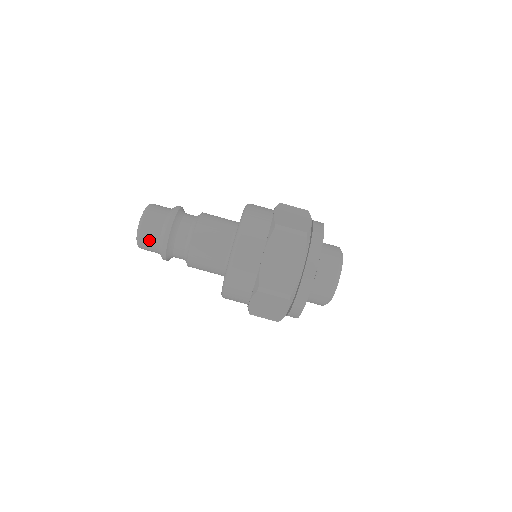
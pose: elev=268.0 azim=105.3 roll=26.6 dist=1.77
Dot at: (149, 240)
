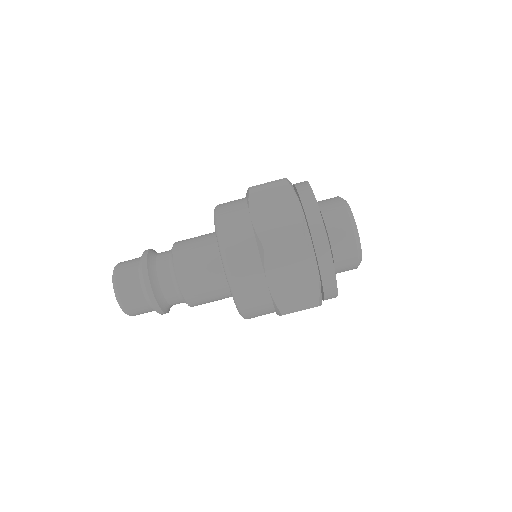
Dot at: (139, 311)
